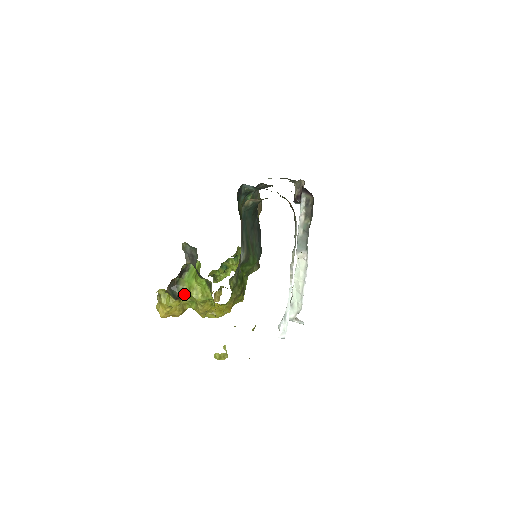
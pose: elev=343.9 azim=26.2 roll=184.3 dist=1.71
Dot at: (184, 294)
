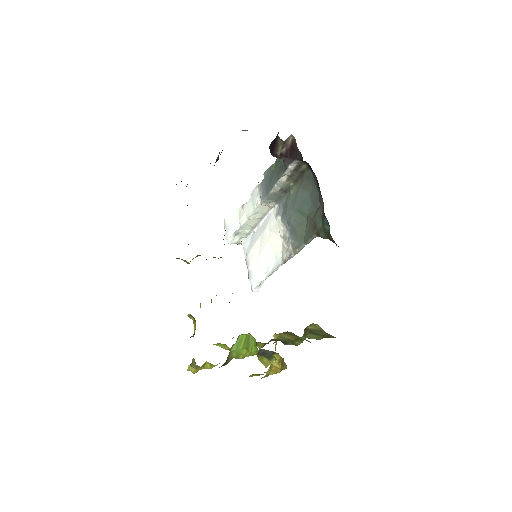
Dot at: (230, 360)
